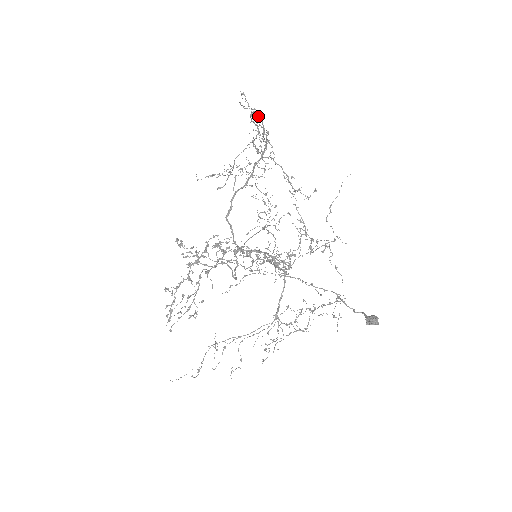
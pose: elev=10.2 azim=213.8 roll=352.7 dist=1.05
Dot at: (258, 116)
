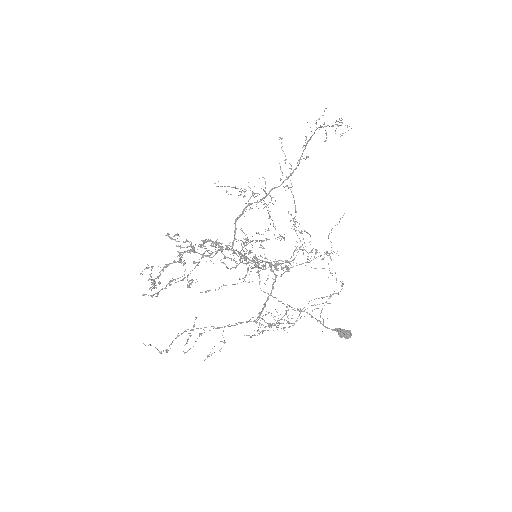
Dot at: (309, 140)
